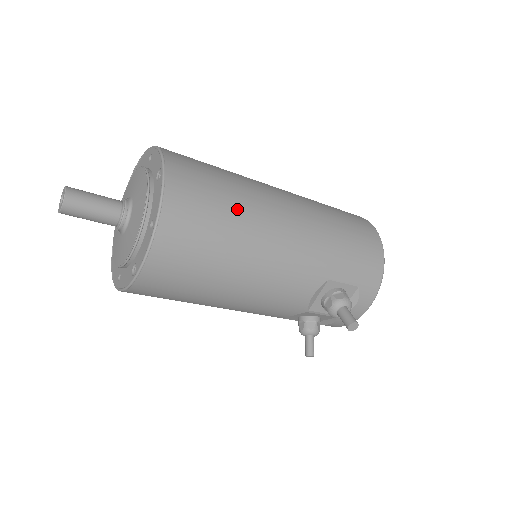
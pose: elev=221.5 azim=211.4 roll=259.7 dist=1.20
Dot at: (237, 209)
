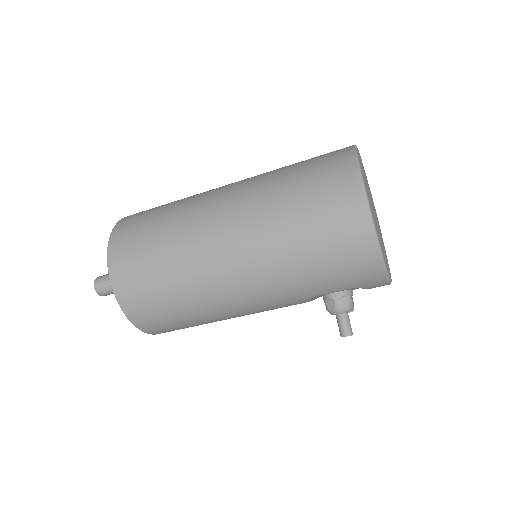
Dot at: (183, 297)
